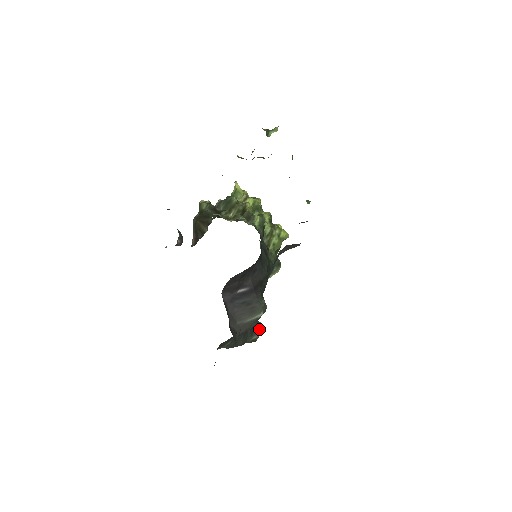
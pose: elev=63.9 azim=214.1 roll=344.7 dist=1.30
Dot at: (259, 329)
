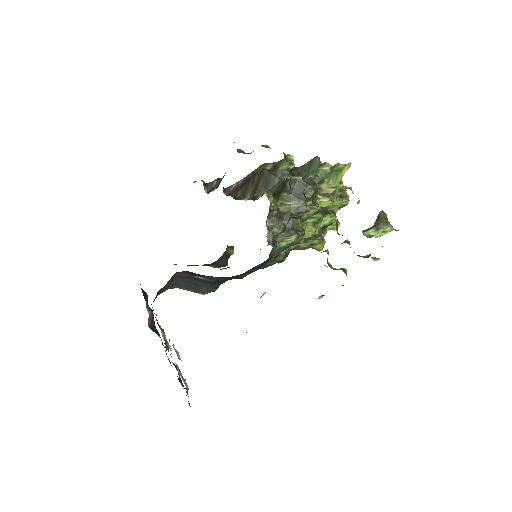
Dot at: (221, 266)
